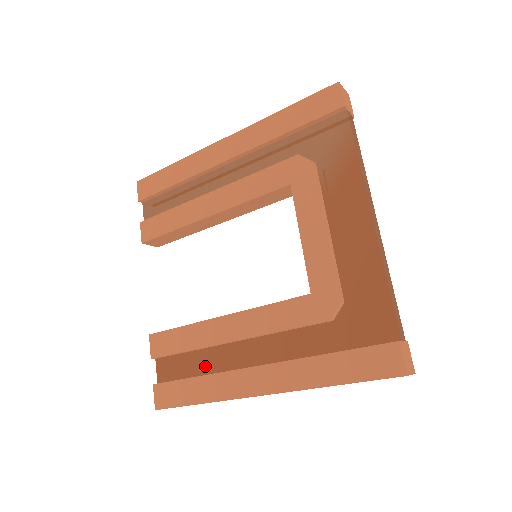
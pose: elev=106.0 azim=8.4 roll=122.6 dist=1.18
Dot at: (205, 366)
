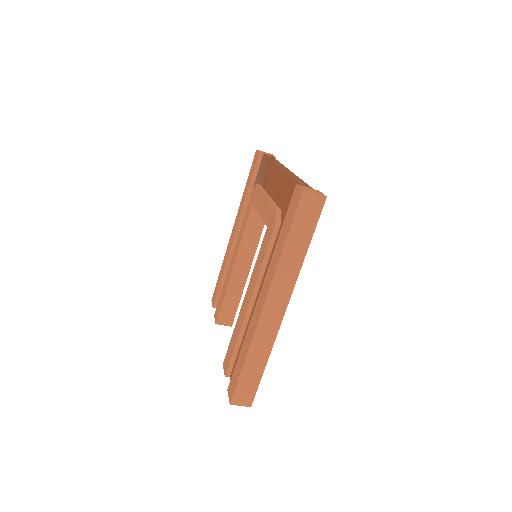
Dot at: occluded
